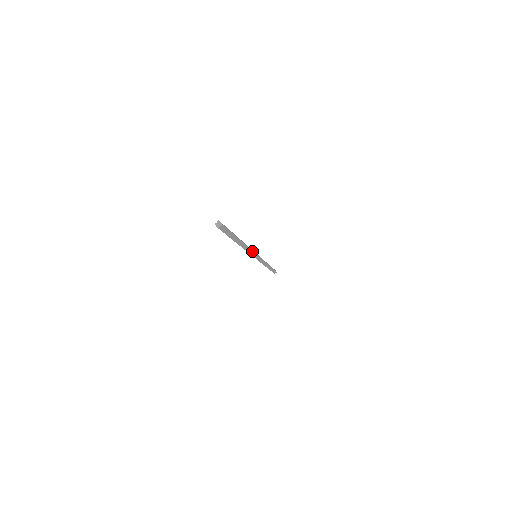
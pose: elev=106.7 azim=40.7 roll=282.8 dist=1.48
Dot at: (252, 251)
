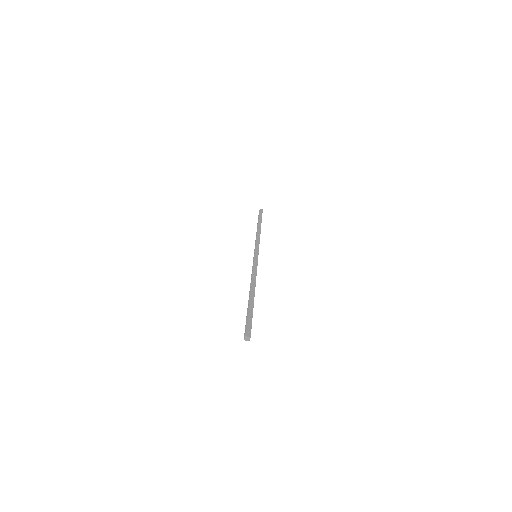
Dot at: (256, 270)
